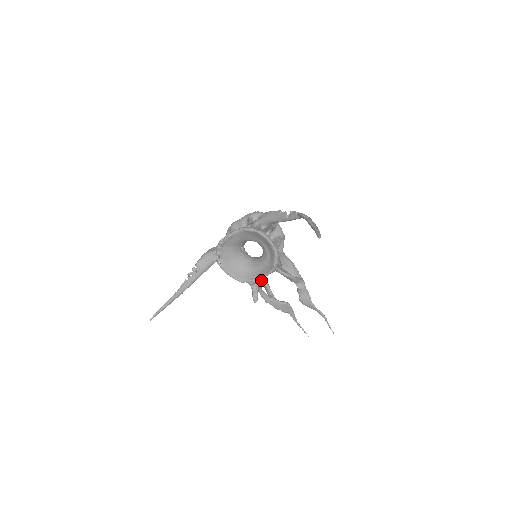
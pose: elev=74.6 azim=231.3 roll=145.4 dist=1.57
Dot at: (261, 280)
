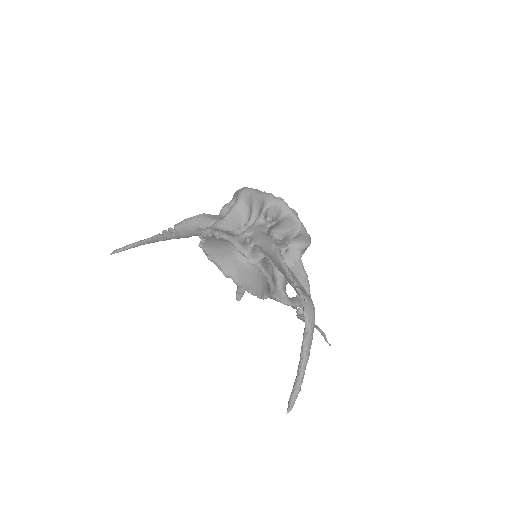
Dot at: occluded
